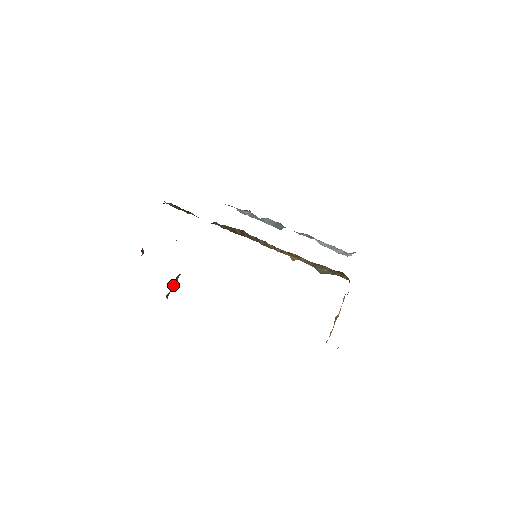
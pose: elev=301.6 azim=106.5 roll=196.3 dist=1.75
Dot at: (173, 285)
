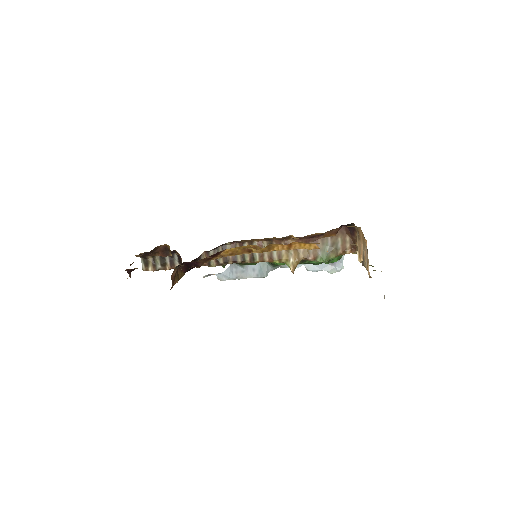
Dot at: (175, 277)
